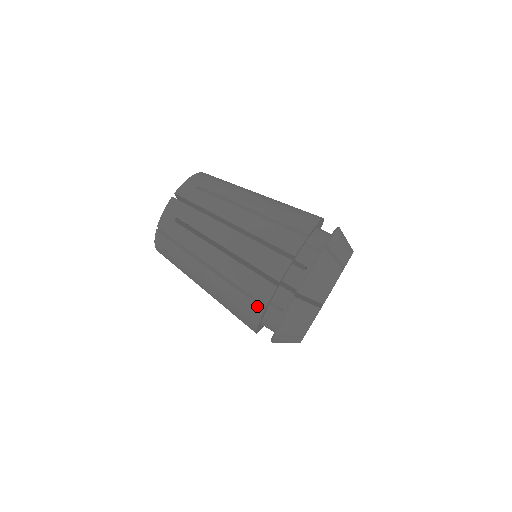
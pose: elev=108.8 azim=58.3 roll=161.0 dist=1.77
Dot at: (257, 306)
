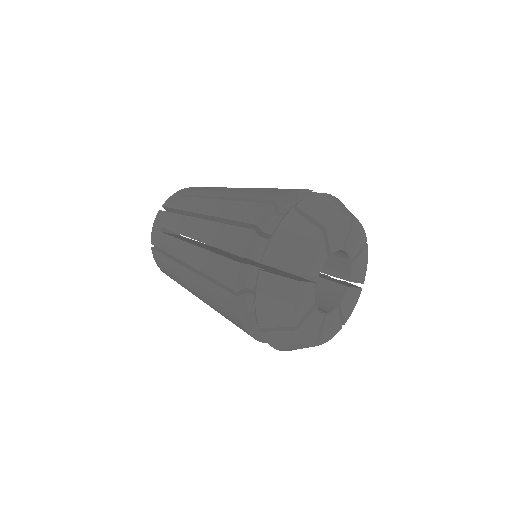
Dot at: (245, 230)
